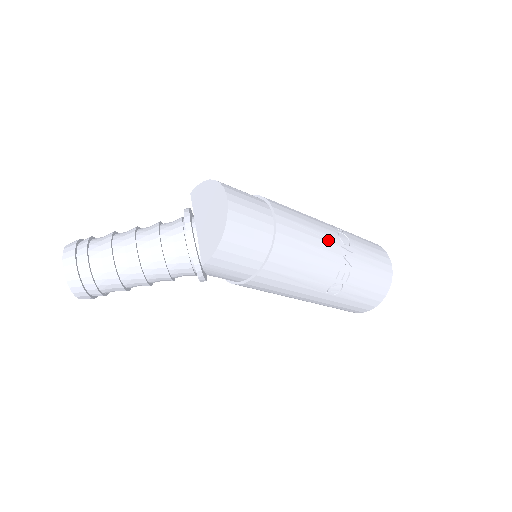
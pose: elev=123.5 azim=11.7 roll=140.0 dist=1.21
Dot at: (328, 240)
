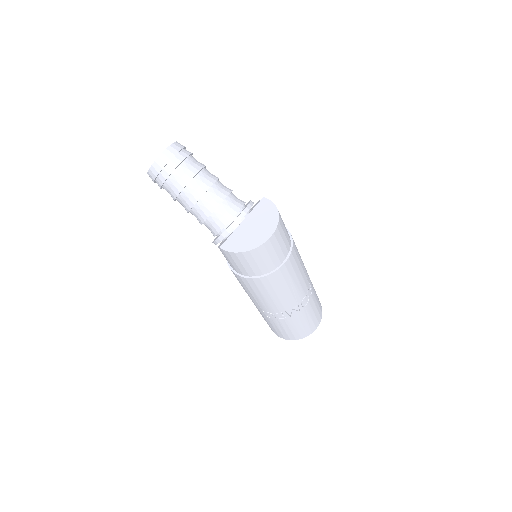
Dot at: (295, 296)
